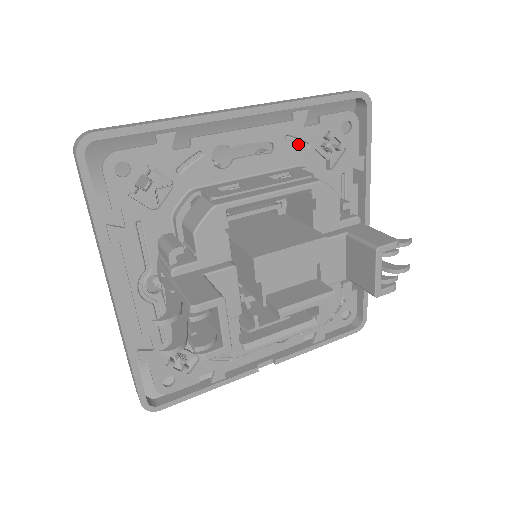
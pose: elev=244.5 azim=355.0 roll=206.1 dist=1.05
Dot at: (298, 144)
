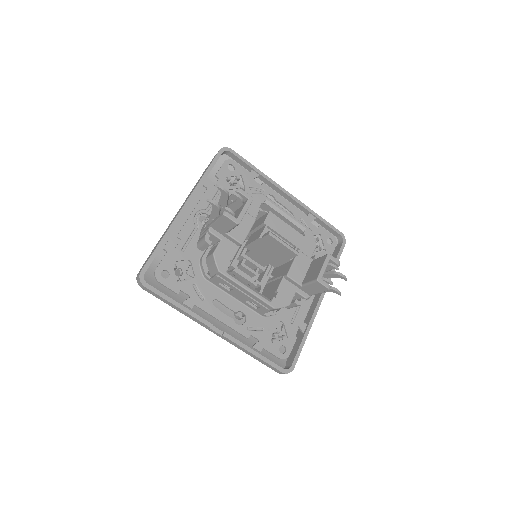
Dot at: occluded
